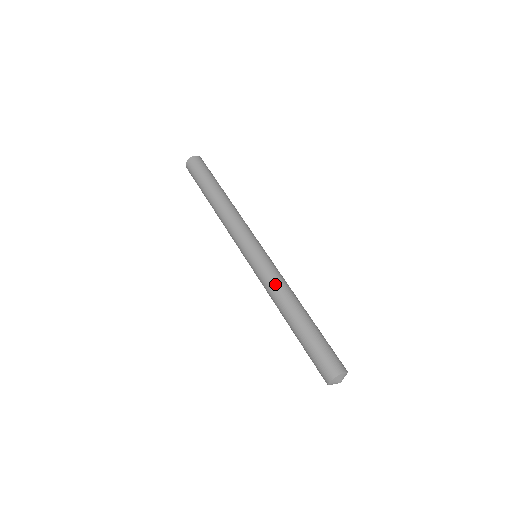
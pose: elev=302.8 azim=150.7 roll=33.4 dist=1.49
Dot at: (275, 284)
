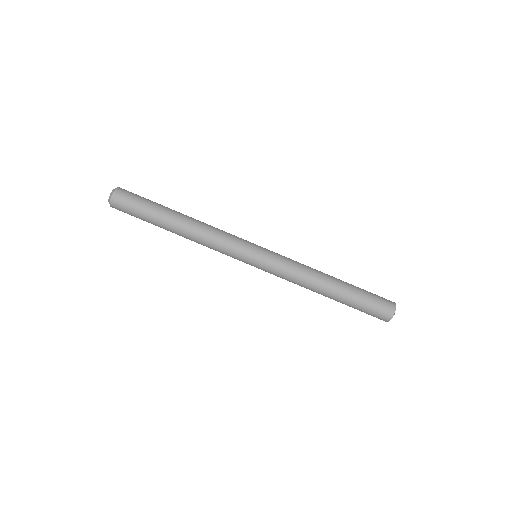
Dot at: (296, 275)
